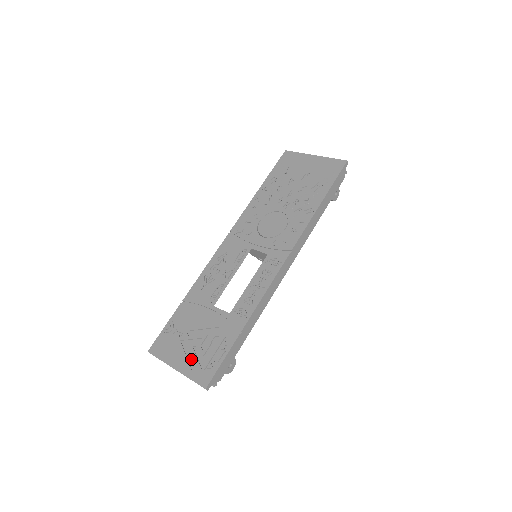
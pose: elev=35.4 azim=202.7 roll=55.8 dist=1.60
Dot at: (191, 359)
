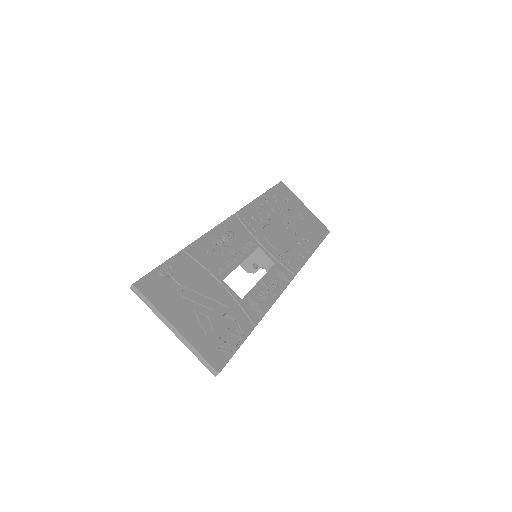
Dot at: (197, 327)
